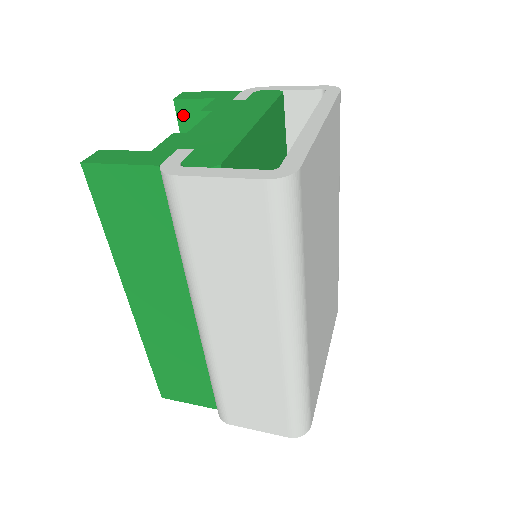
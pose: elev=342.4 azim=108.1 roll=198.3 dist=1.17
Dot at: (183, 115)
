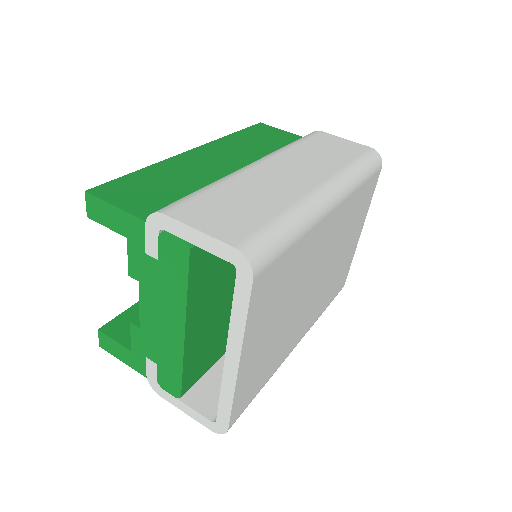
Dot at: occluded
